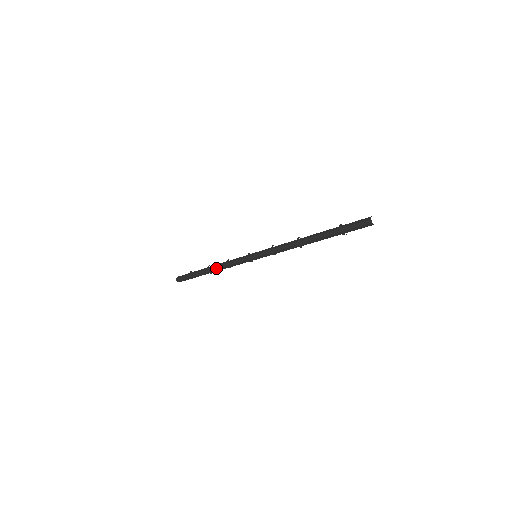
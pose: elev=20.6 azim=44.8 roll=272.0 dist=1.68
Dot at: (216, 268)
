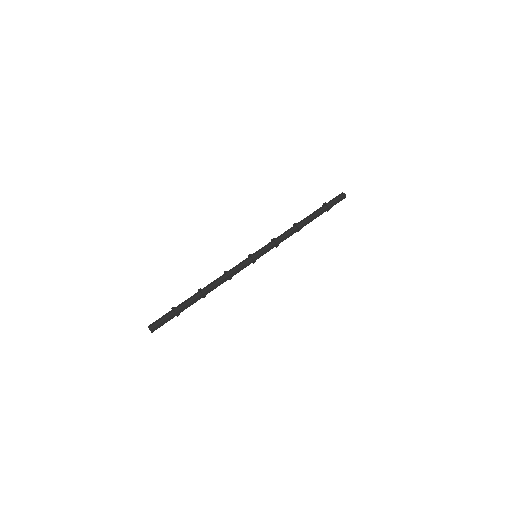
Dot at: (212, 285)
